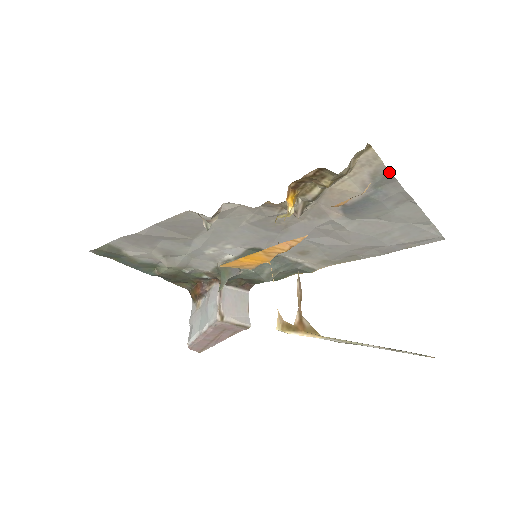
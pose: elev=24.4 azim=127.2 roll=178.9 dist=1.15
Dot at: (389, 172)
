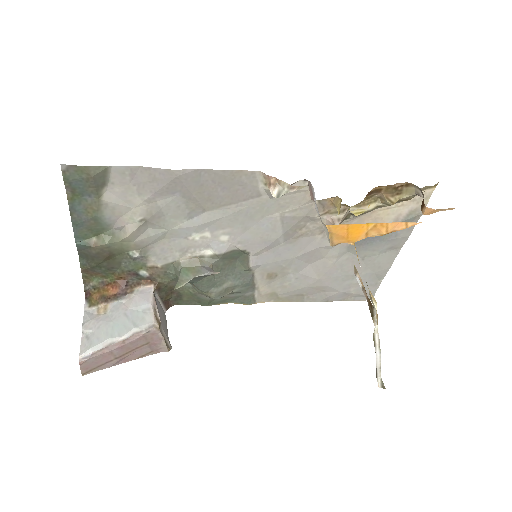
Dot at: (422, 214)
